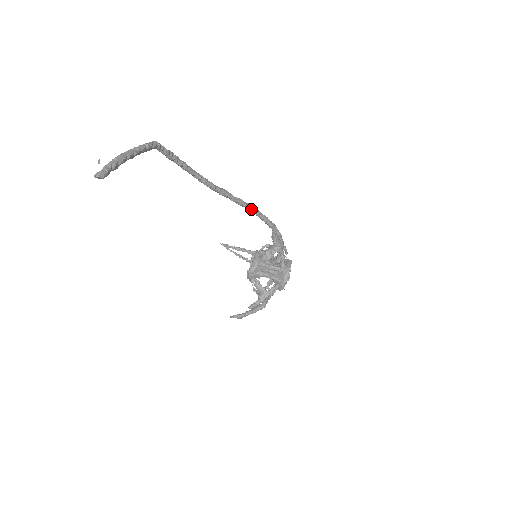
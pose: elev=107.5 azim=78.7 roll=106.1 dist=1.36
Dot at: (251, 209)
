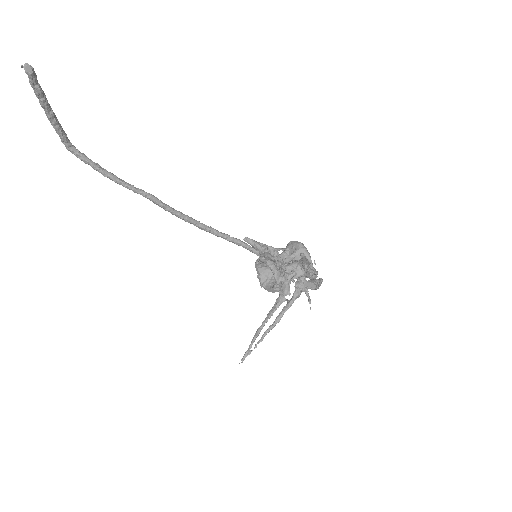
Dot at: (205, 225)
